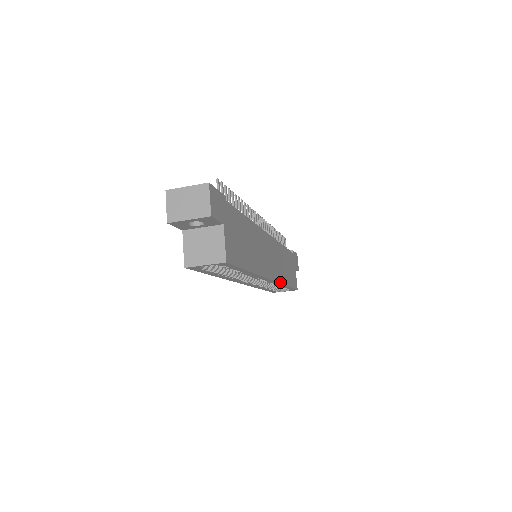
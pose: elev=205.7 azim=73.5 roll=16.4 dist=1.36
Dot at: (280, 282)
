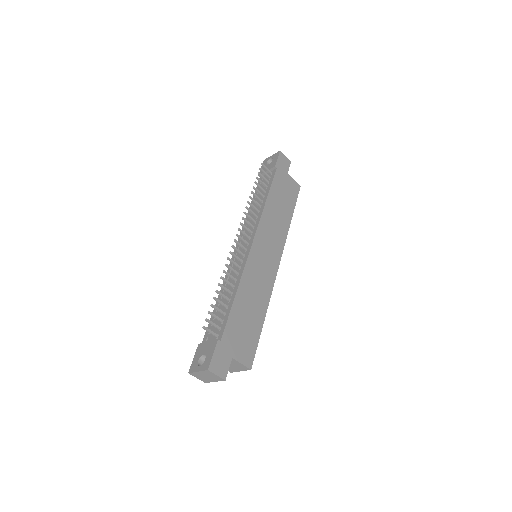
Dot at: (284, 241)
